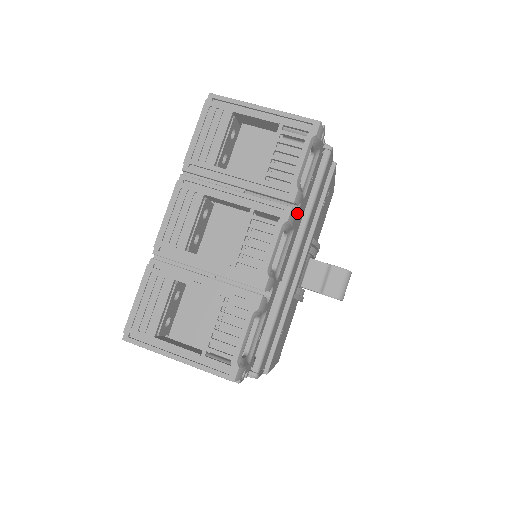
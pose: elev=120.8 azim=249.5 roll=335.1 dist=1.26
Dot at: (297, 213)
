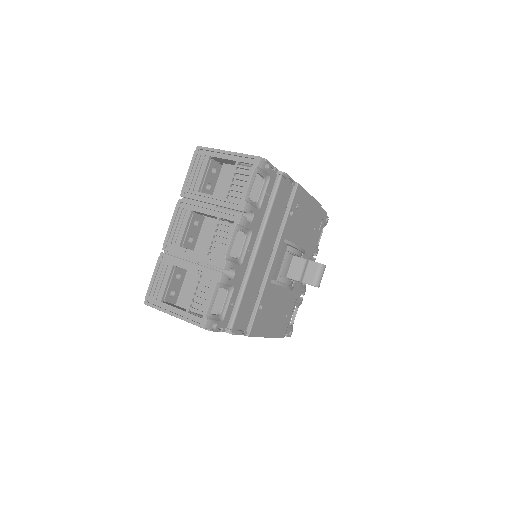
Dot at: (252, 219)
